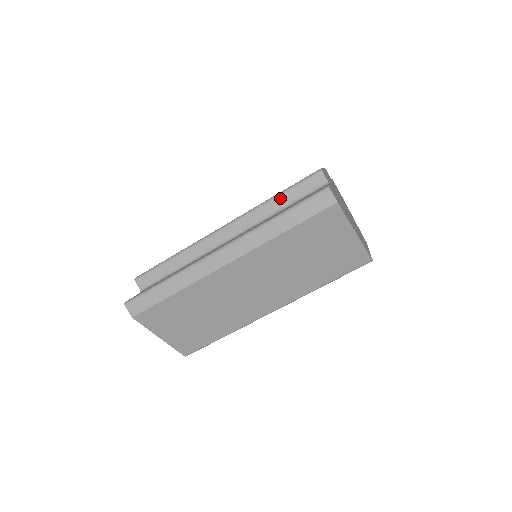
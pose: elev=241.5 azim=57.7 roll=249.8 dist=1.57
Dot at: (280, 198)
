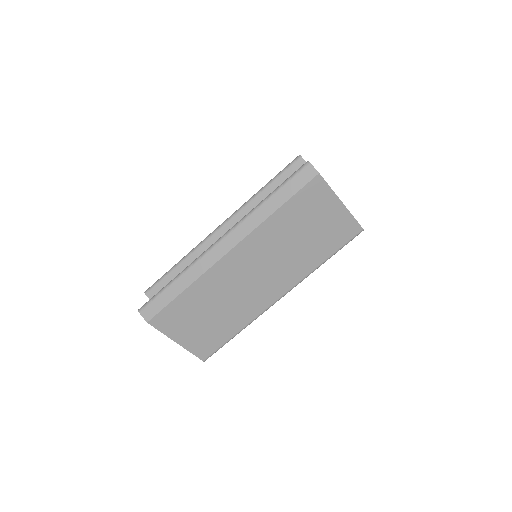
Dot at: (268, 188)
